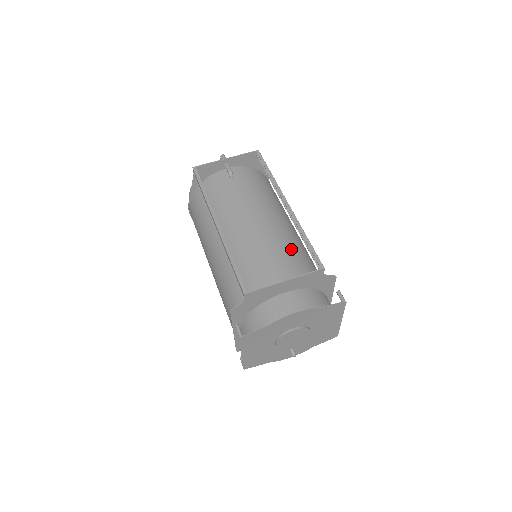
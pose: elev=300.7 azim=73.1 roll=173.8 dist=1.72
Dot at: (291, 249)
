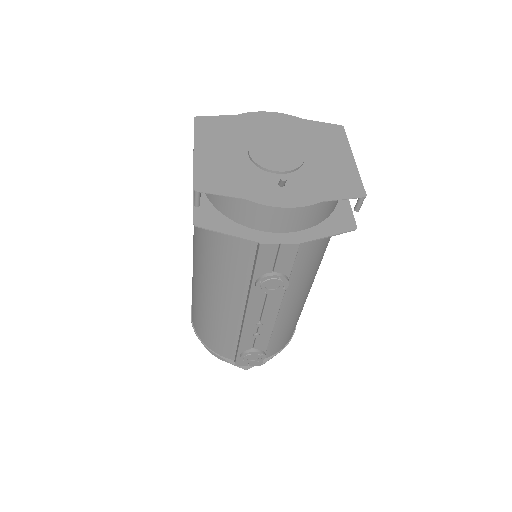
Dot at: occluded
